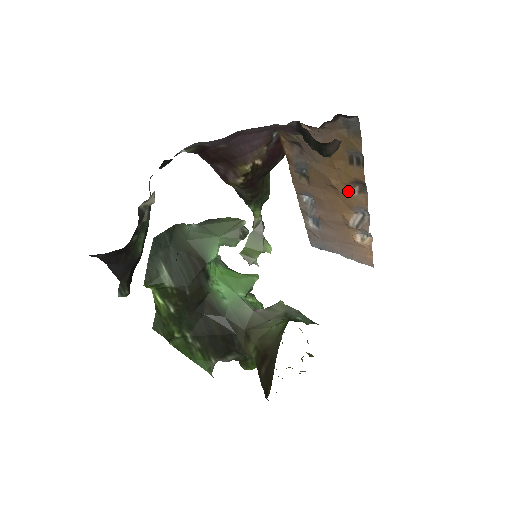
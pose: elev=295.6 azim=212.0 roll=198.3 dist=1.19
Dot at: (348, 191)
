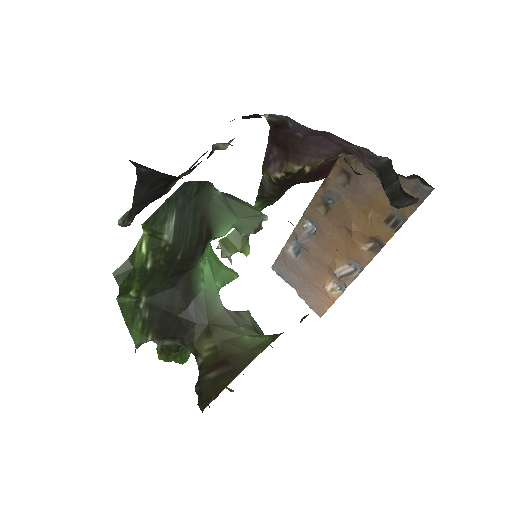
Dot at: (360, 242)
